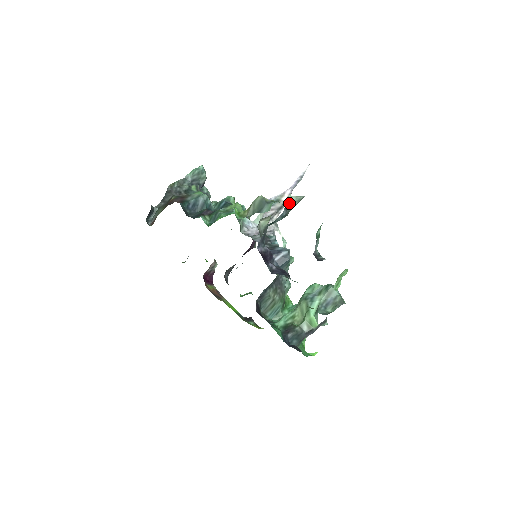
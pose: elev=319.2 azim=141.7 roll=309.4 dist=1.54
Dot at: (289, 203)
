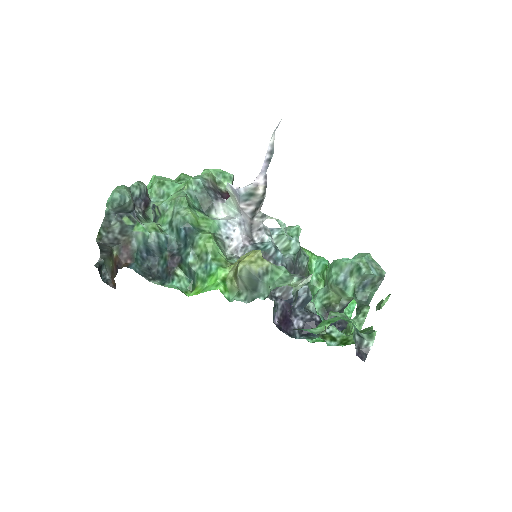
Dot at: (295, 292)
